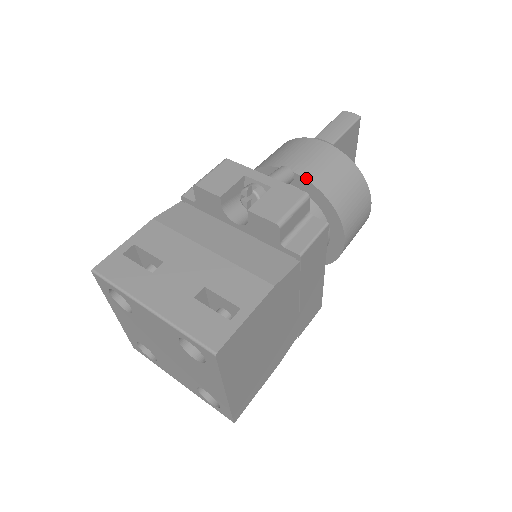
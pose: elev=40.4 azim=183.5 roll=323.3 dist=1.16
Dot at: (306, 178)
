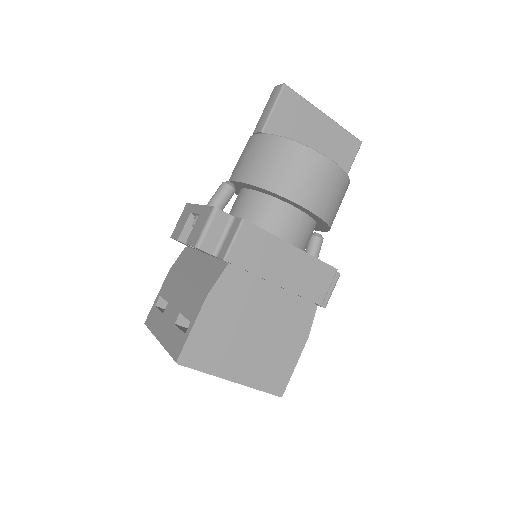
Dot at: (241, 181)
